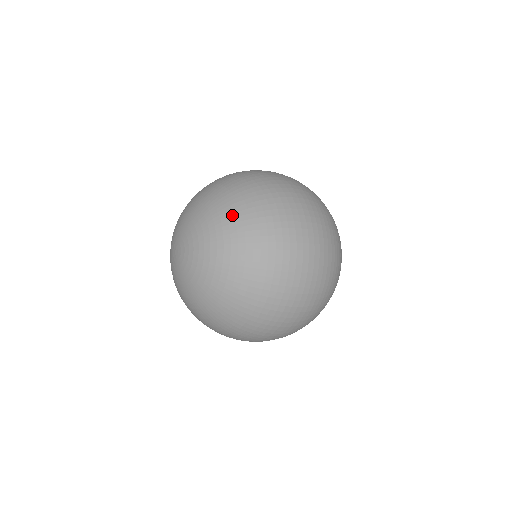
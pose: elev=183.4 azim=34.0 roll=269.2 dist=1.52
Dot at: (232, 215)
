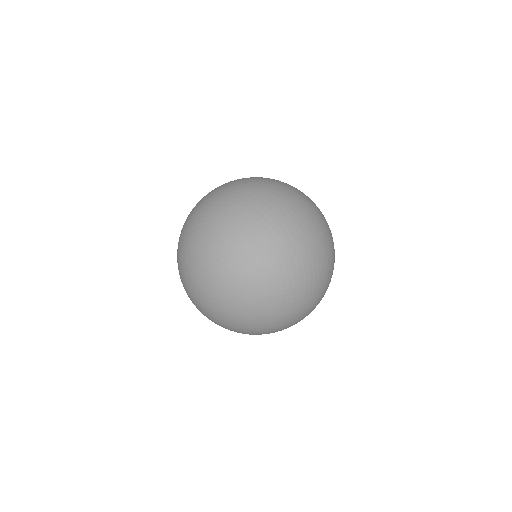
Dot at: (236, 225)
